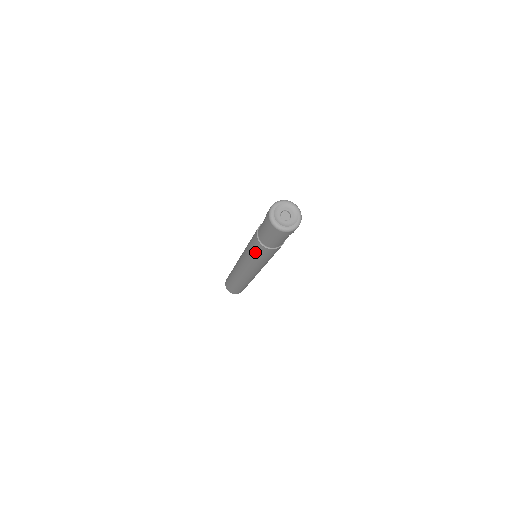
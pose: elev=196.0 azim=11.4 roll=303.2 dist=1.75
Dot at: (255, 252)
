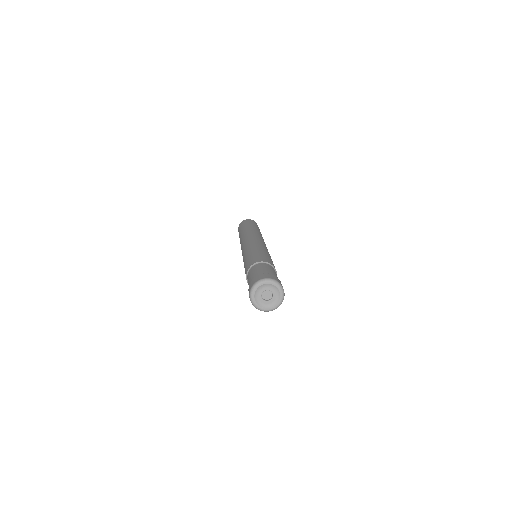
Dot at: occluded
